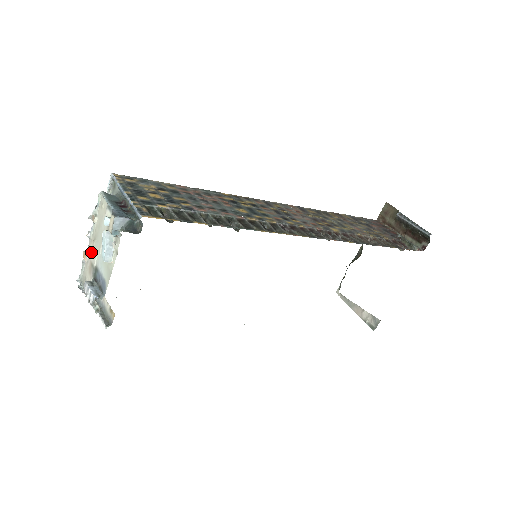
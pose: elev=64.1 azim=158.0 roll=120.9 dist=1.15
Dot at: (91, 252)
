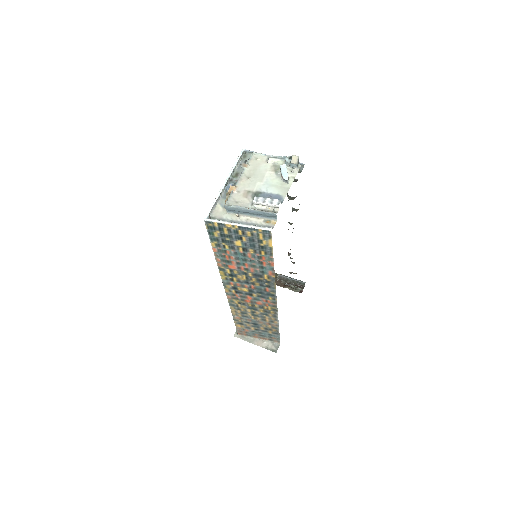
Dot at: (244, 185)
